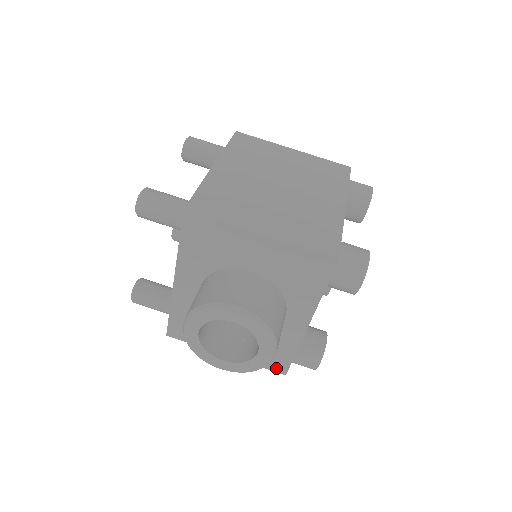
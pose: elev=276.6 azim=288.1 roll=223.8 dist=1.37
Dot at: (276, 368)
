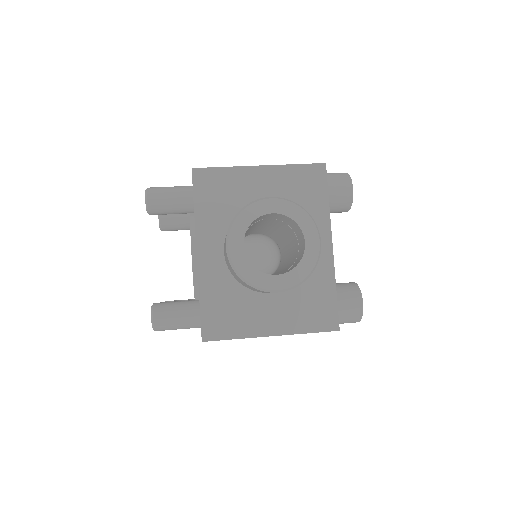
Dot at: (327, 325)
